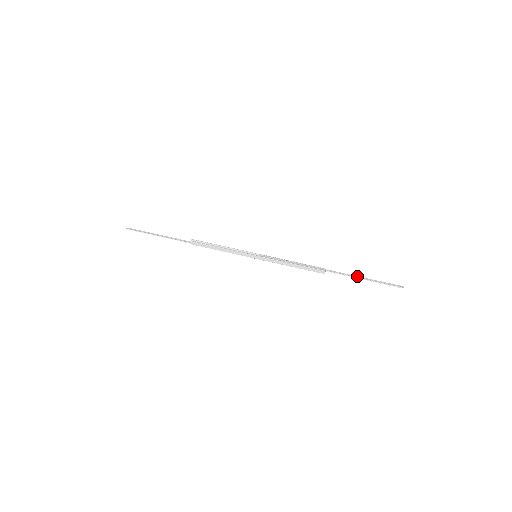
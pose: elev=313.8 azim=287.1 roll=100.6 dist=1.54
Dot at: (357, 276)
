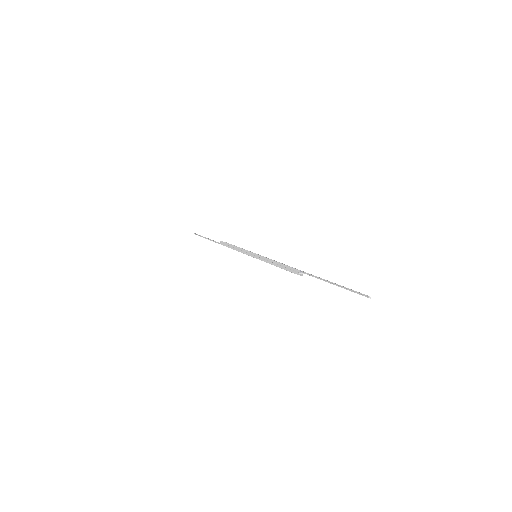
Dot at: occluded
